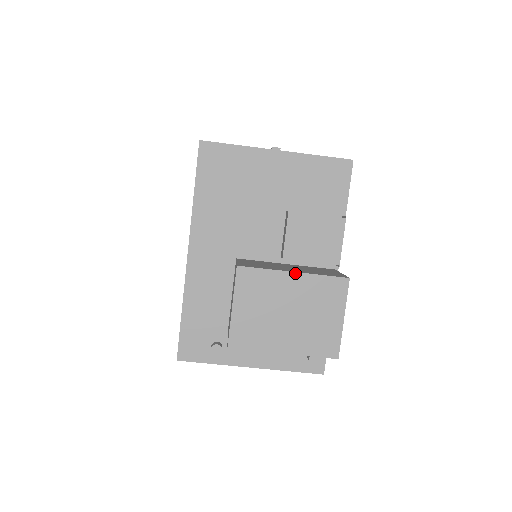
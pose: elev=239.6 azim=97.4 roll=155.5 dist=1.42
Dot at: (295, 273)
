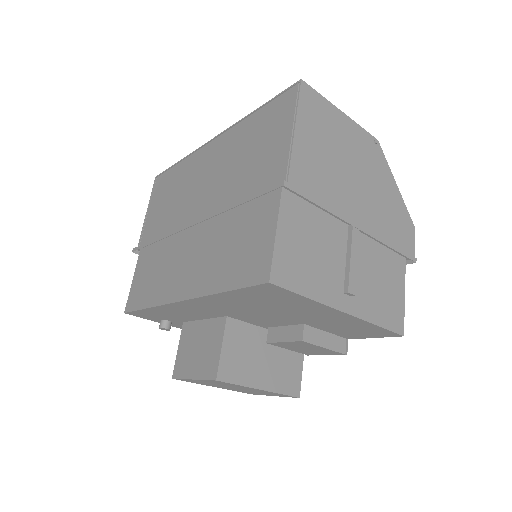
Dot at: (261, 390)
